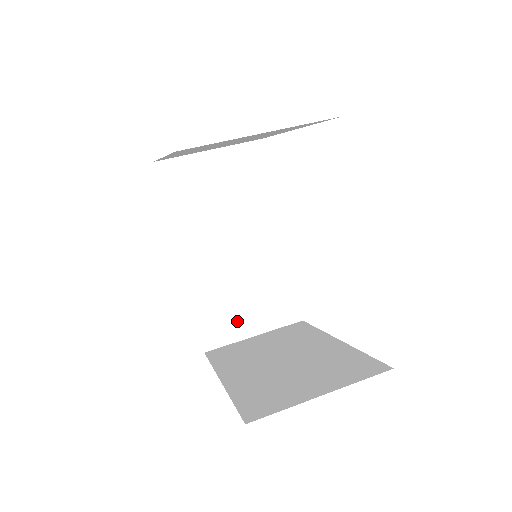
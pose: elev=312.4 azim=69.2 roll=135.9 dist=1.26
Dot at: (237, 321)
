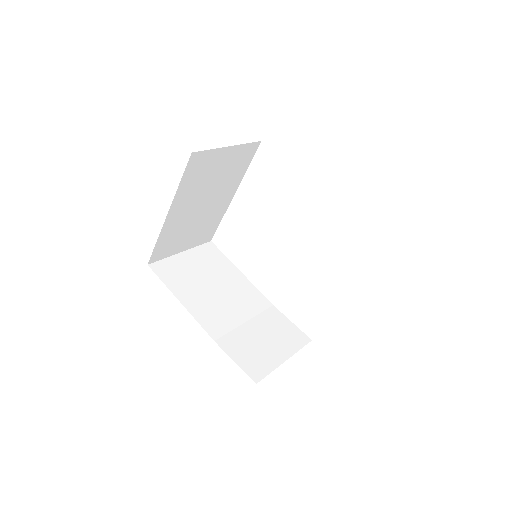
Dot at: (266, 354)
